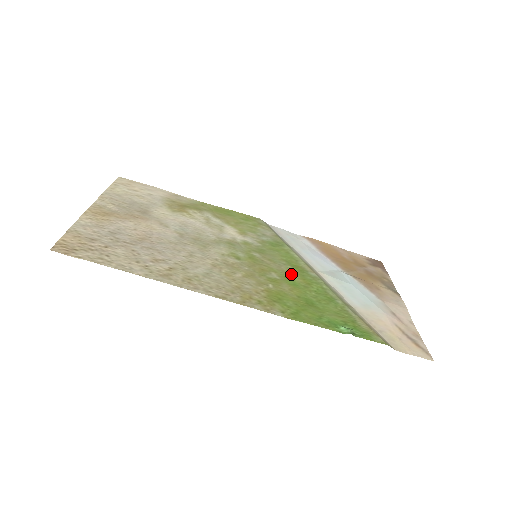
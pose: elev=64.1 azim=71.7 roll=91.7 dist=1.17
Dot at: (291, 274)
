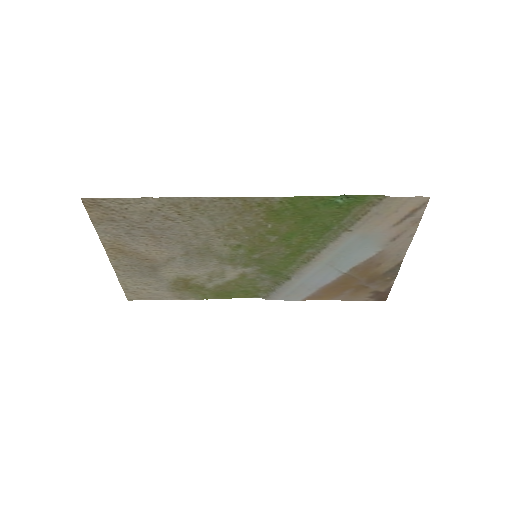
Dot at: (289, 244)
